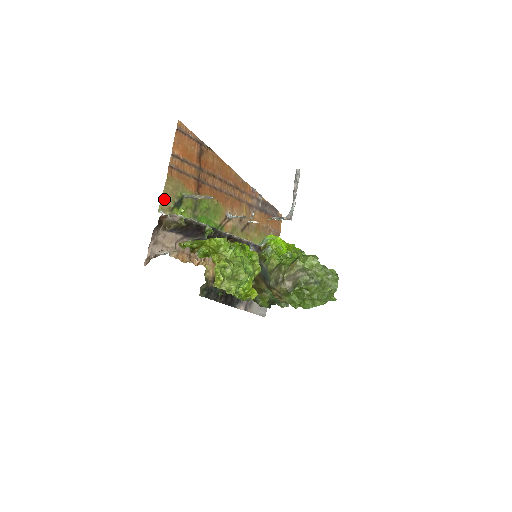
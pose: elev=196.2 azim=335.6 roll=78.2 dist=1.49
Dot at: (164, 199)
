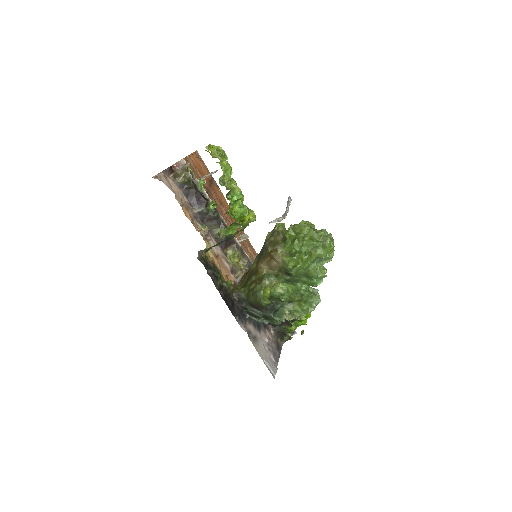
Dot at: occluded
